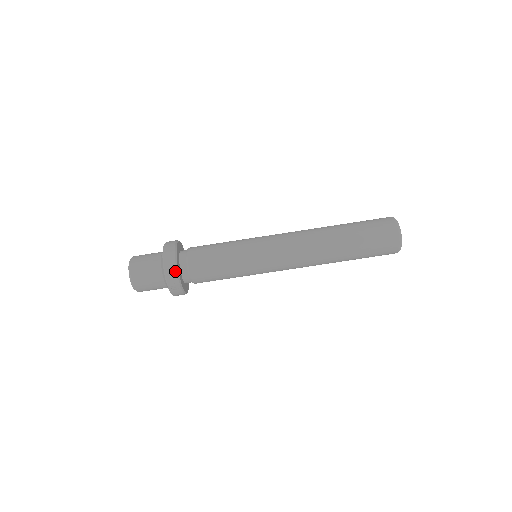
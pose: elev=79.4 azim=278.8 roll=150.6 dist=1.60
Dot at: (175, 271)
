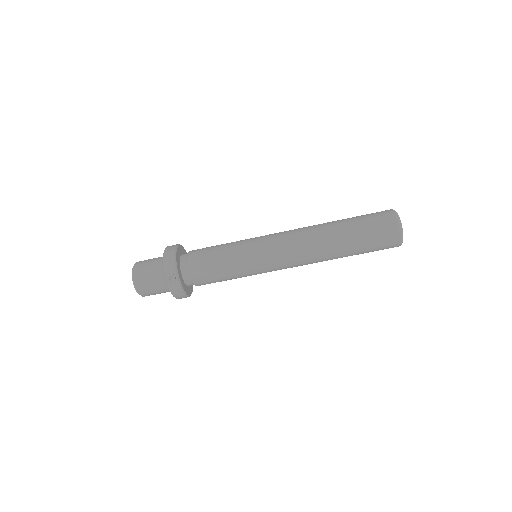
Dot at: (173, 261)
